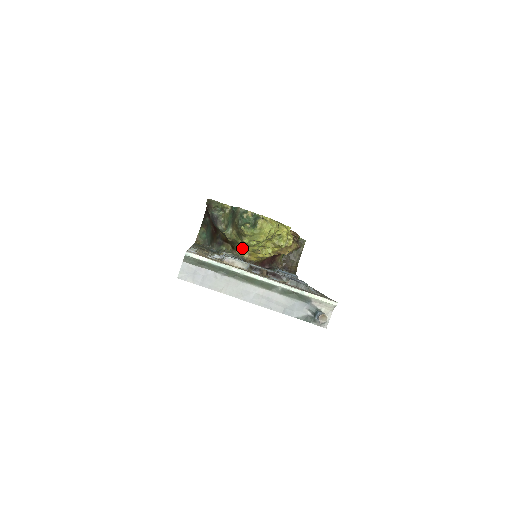
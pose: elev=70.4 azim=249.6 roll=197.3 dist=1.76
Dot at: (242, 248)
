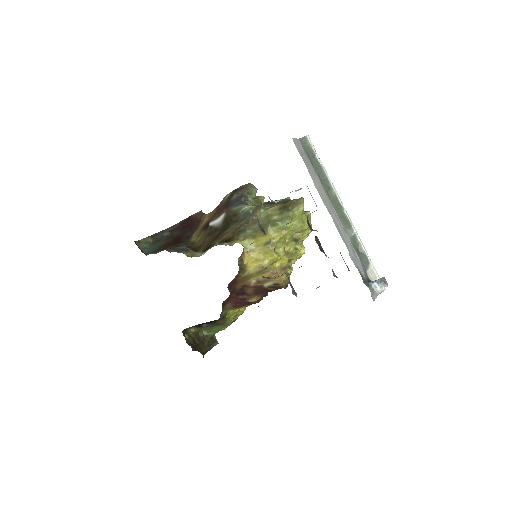
Dot at: (250, 238)
